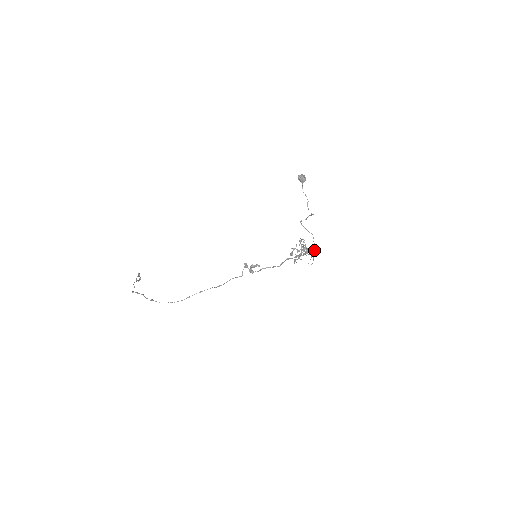
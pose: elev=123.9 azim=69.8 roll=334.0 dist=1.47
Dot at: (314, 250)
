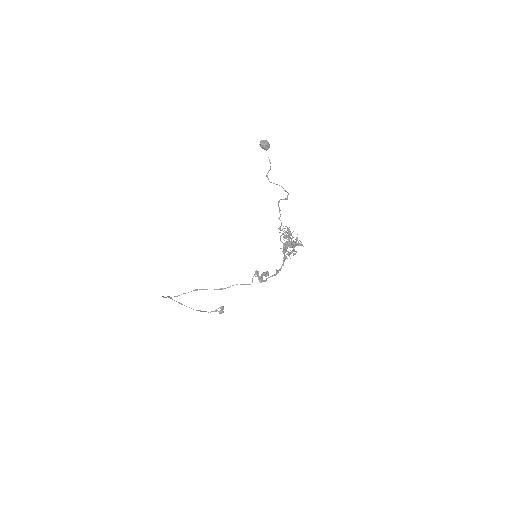
Dot at: occluded
